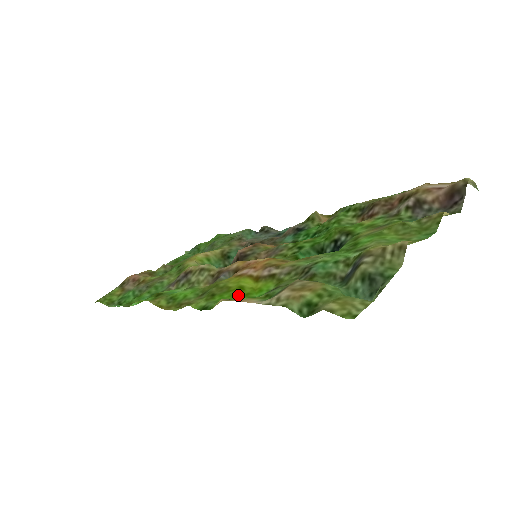
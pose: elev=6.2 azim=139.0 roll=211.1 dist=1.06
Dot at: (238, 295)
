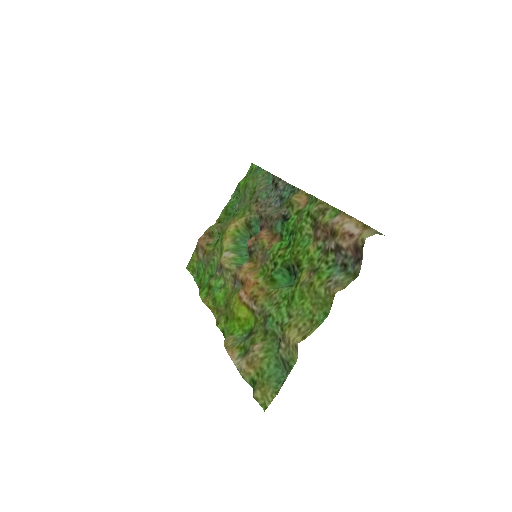
Dot at: (237, 326)
